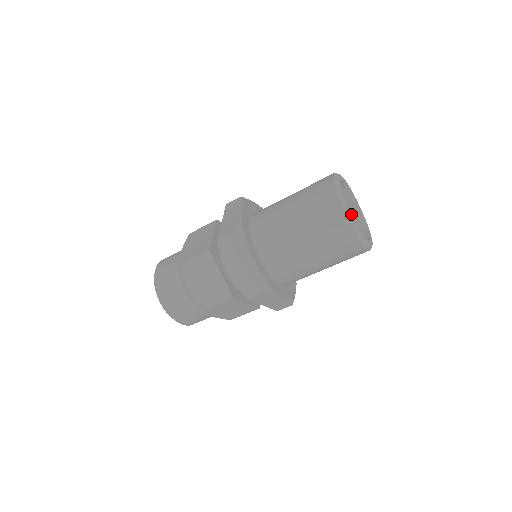
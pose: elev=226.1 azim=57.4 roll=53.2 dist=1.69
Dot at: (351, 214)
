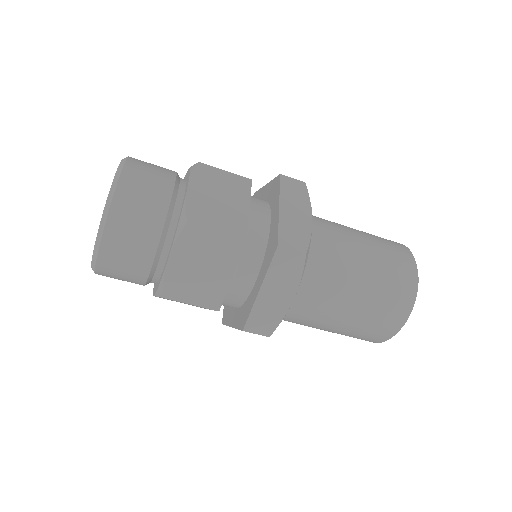
Dot at: occluded
